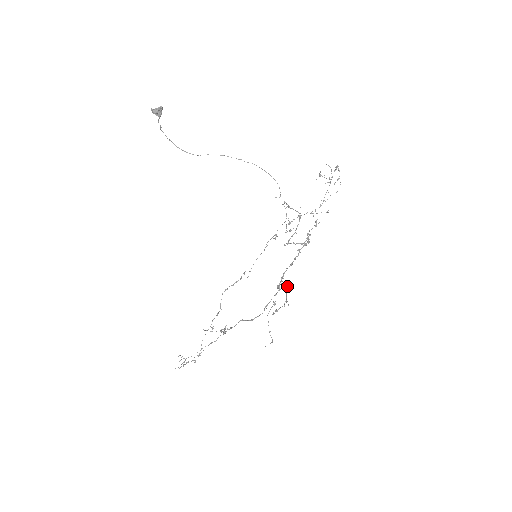
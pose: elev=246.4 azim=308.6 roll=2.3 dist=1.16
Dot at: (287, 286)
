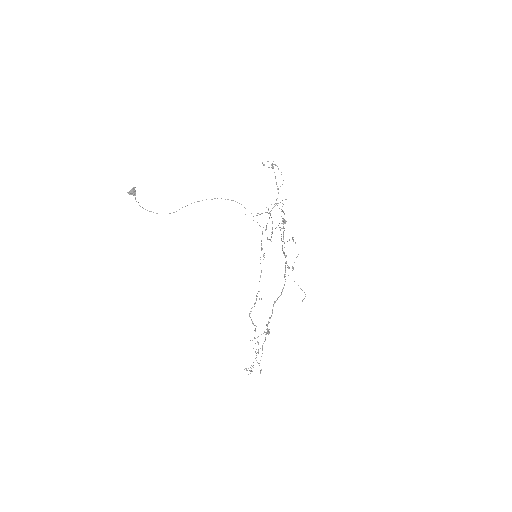
Dot at: occluded
